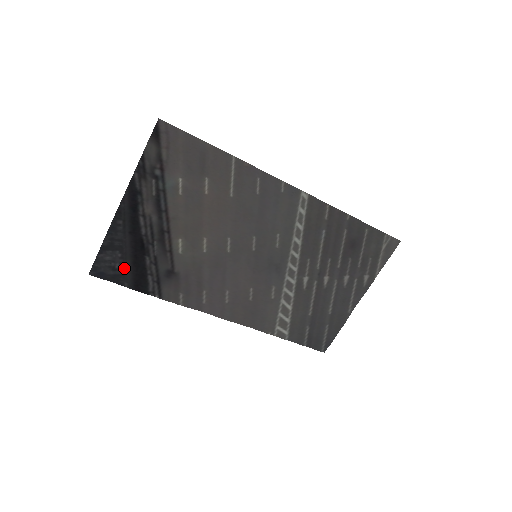
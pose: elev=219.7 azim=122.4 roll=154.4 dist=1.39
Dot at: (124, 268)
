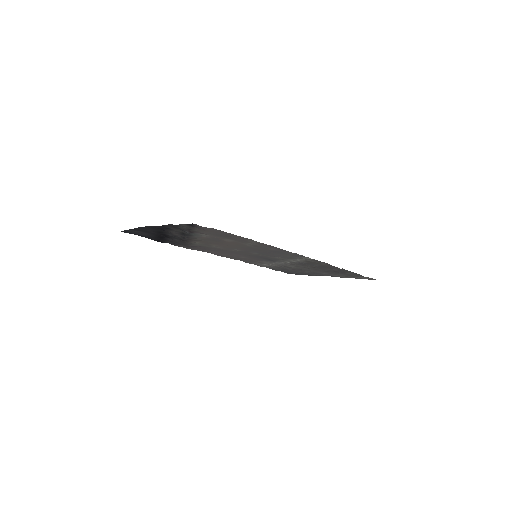
Dot at: (149, 236)
